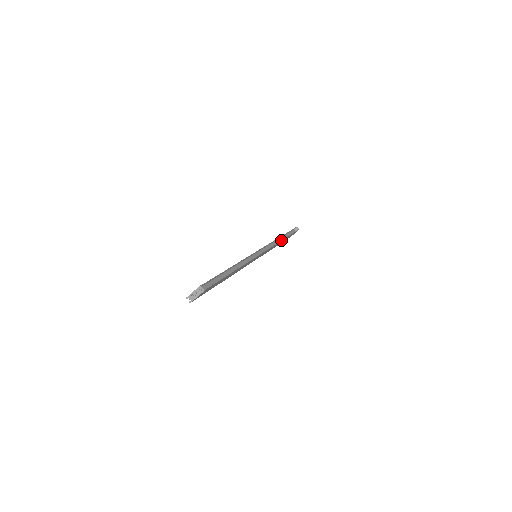
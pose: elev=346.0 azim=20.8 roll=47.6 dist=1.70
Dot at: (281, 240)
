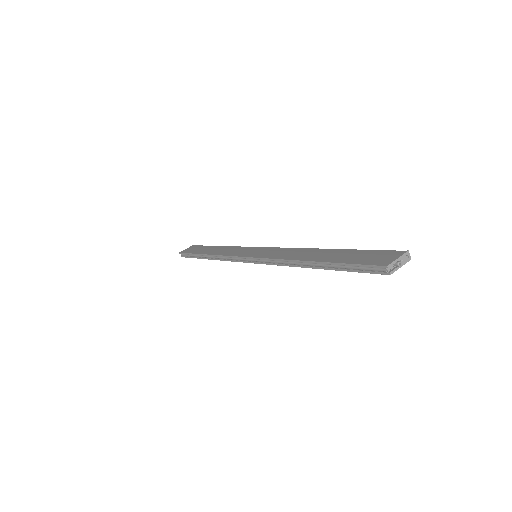
Dot at: occluded
